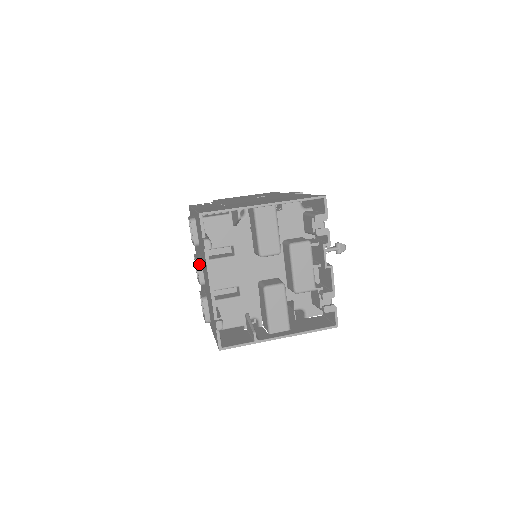
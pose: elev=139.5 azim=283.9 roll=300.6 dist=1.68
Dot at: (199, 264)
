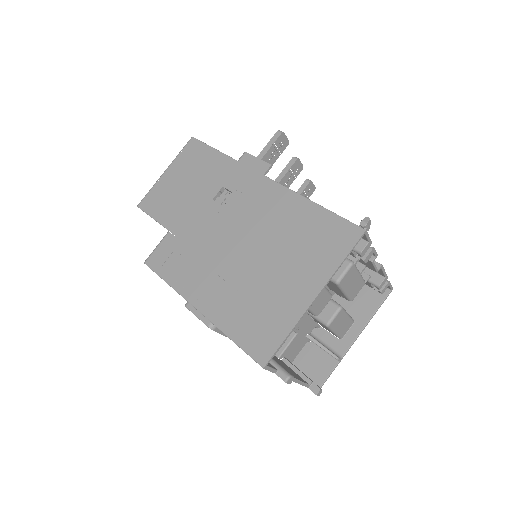
Dot at: occluded
